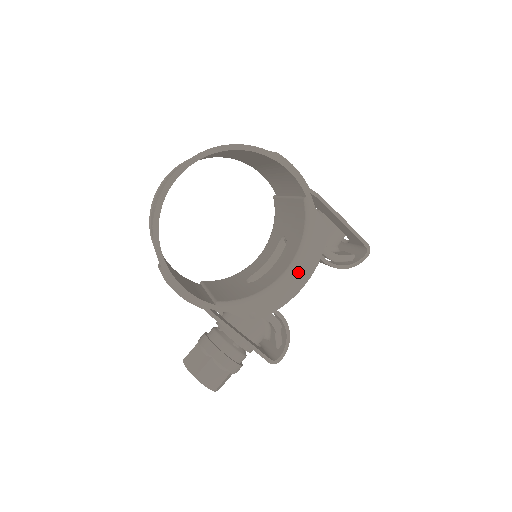
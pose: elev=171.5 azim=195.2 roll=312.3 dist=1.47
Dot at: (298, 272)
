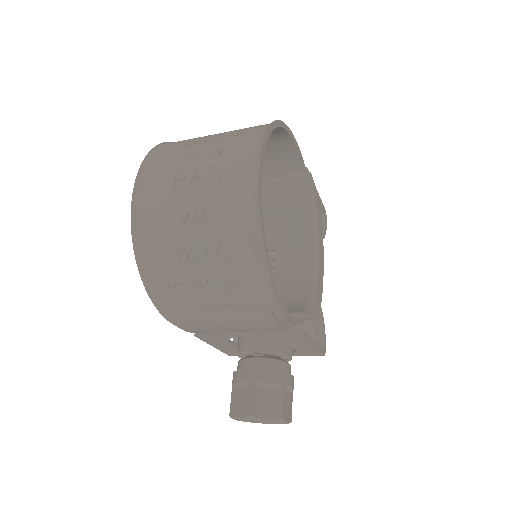
Dot at: (320, 252)
